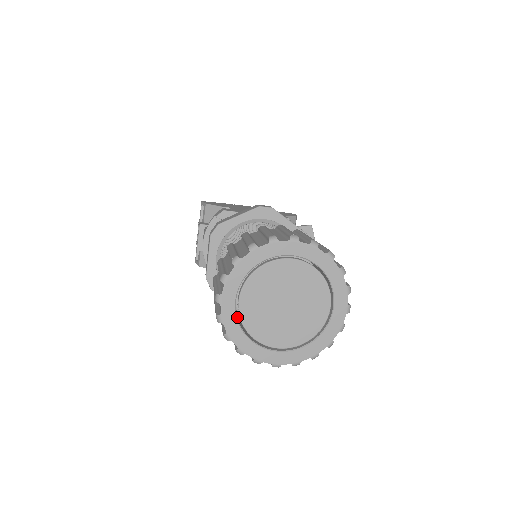
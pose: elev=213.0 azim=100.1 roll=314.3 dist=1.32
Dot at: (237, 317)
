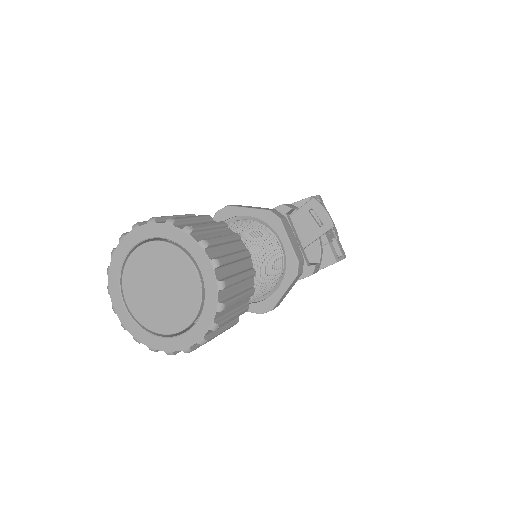
Dot at: occluded
